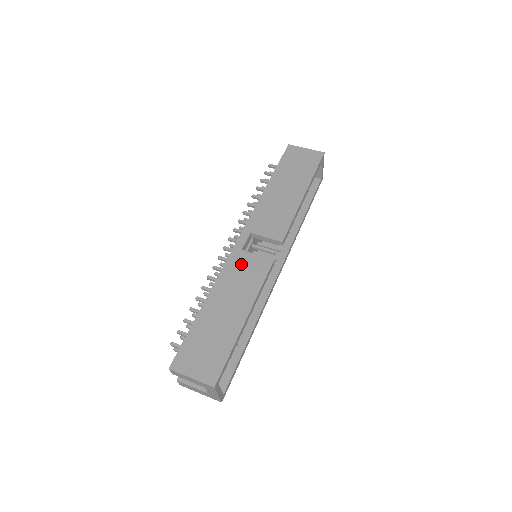
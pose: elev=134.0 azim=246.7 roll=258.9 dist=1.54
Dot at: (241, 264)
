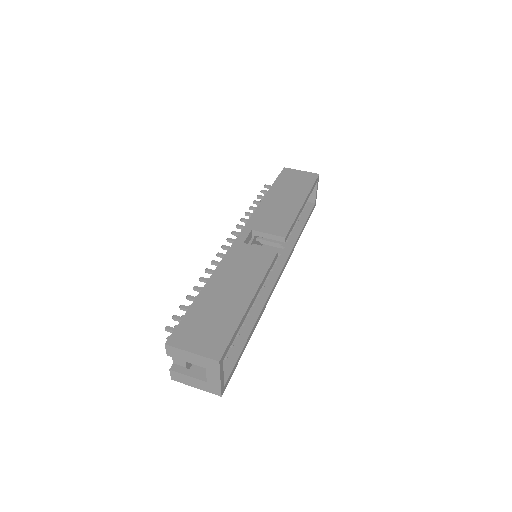
Dot at: (243, 254)
